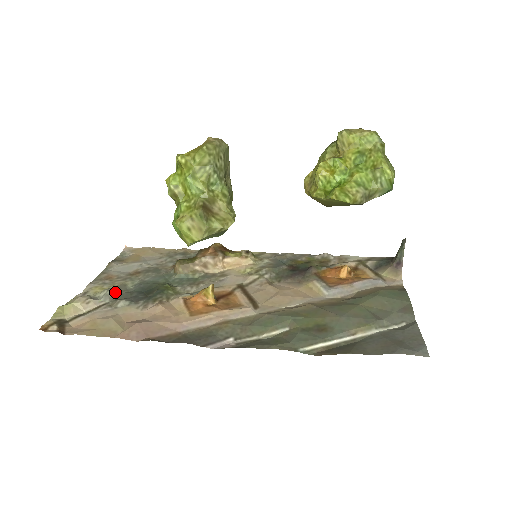
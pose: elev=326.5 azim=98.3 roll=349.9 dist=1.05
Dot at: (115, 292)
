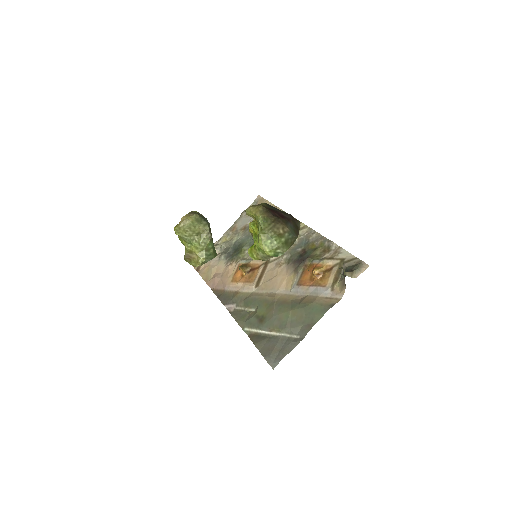
Dot at: (225, 246)
